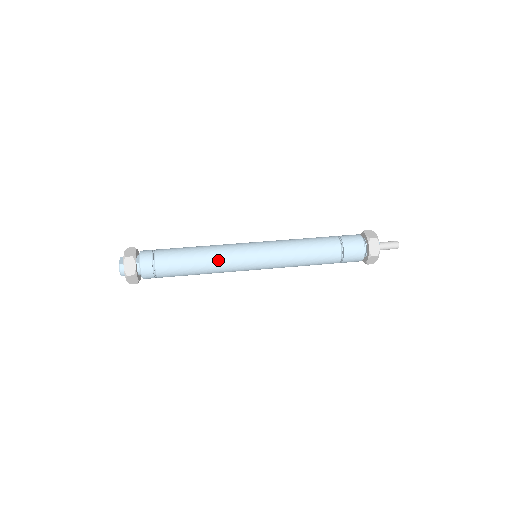
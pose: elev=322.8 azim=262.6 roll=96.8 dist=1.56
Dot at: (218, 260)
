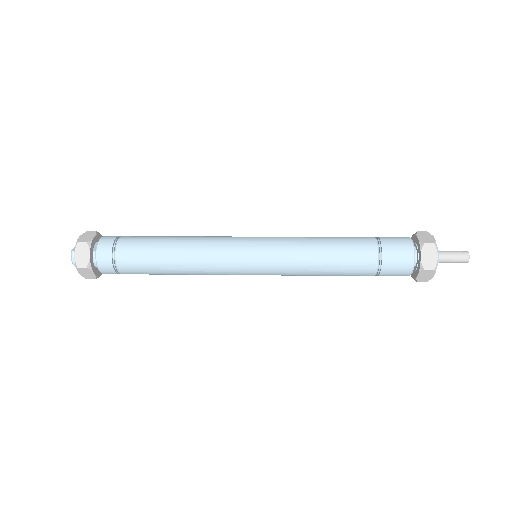
Dot at: (200, 257)
